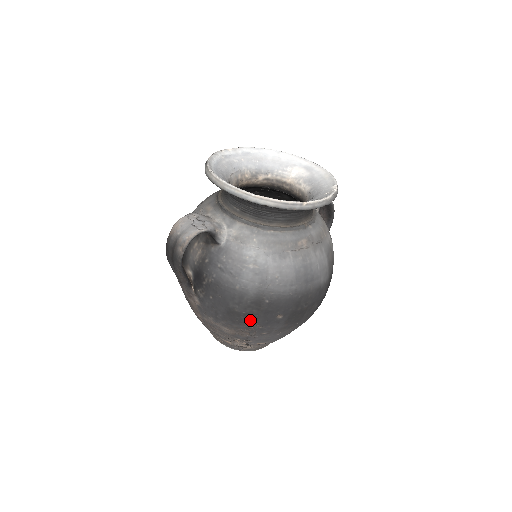
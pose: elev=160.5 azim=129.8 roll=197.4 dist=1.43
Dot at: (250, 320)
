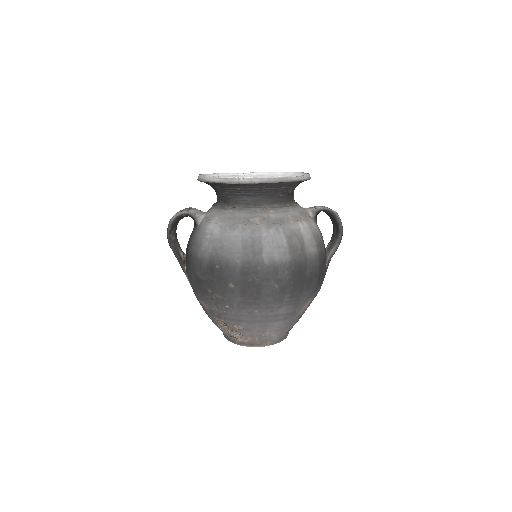
Dot at: (210, 288)
